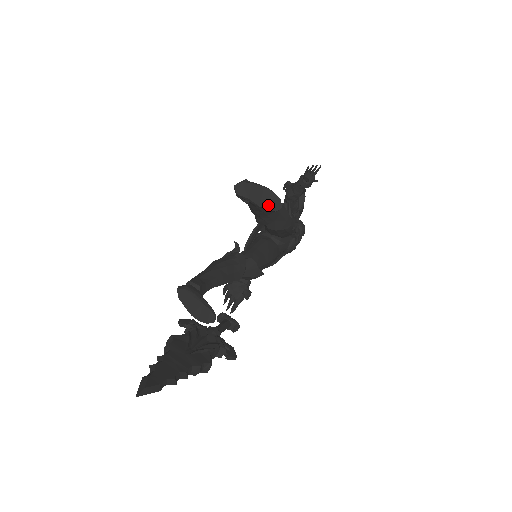
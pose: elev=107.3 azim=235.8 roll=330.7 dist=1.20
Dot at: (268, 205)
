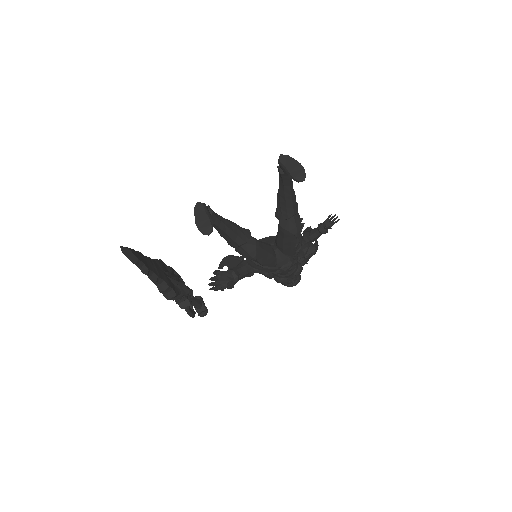
Dot at: (296, 175)
